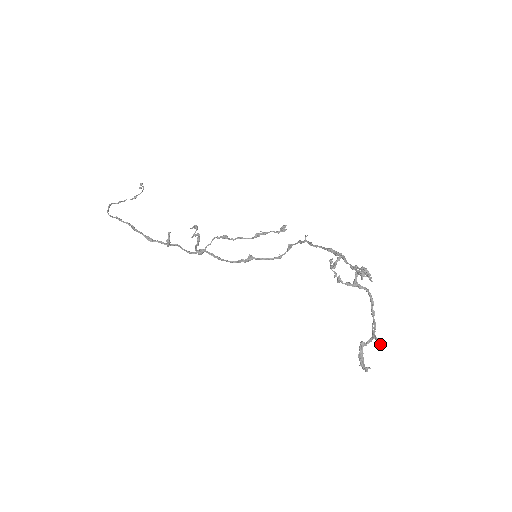
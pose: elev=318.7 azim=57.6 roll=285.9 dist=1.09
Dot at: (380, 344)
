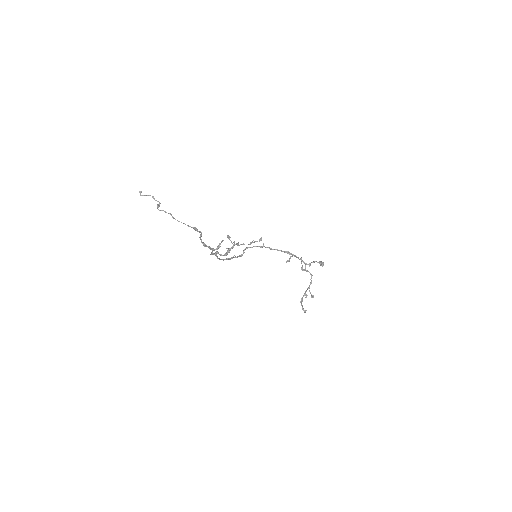
Dot at: occluded
